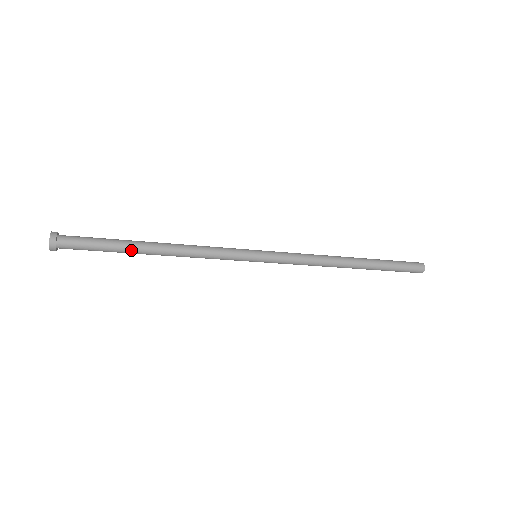
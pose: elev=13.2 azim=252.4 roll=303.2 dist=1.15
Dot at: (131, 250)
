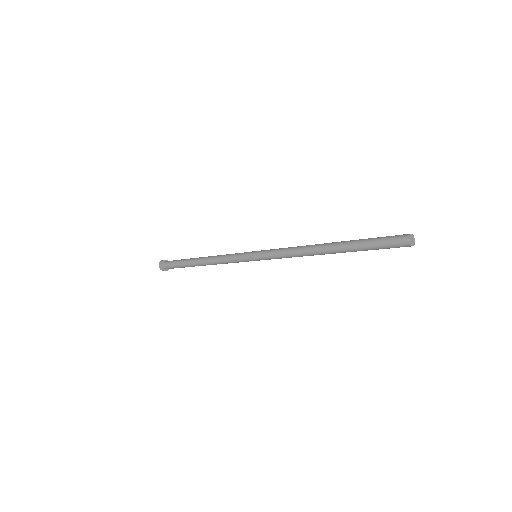
Dot at: (190, 263)
